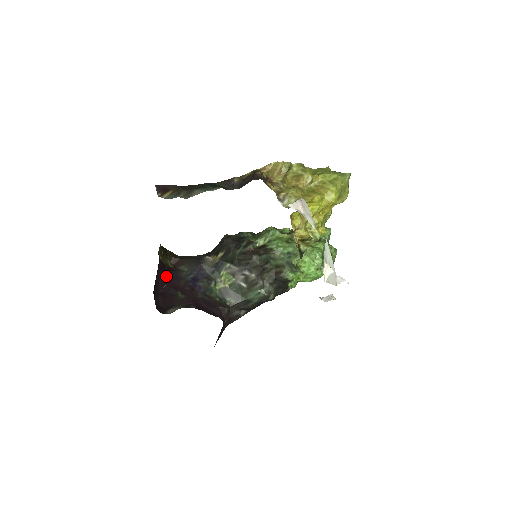
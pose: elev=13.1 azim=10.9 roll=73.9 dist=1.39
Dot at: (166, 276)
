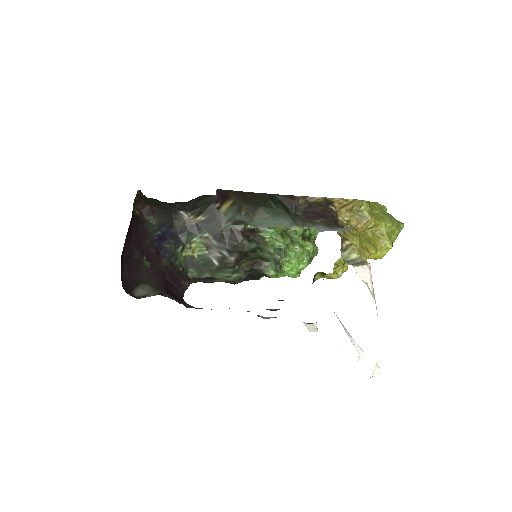
Dot at: (133, 231)
